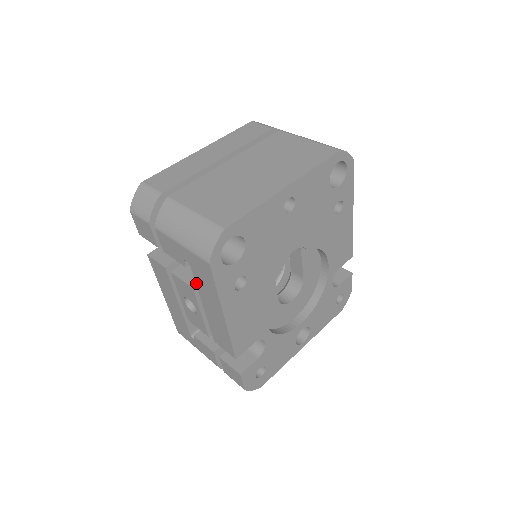
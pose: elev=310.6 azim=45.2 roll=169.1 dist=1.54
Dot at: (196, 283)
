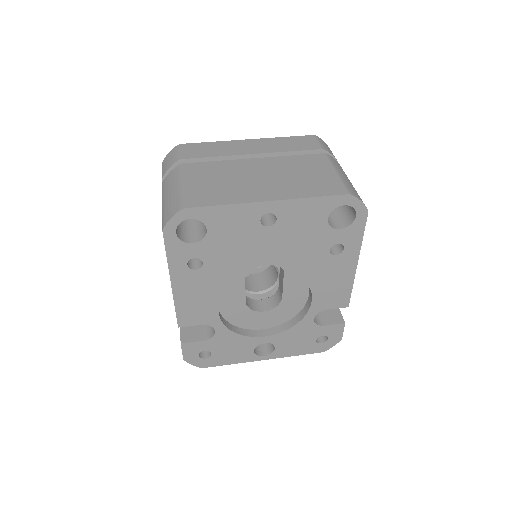
Dot at: occluded
